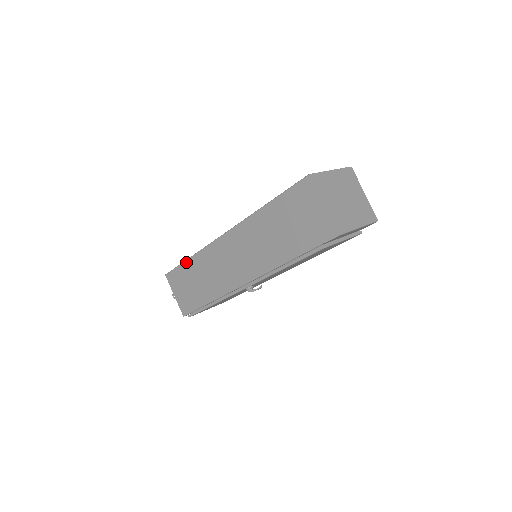
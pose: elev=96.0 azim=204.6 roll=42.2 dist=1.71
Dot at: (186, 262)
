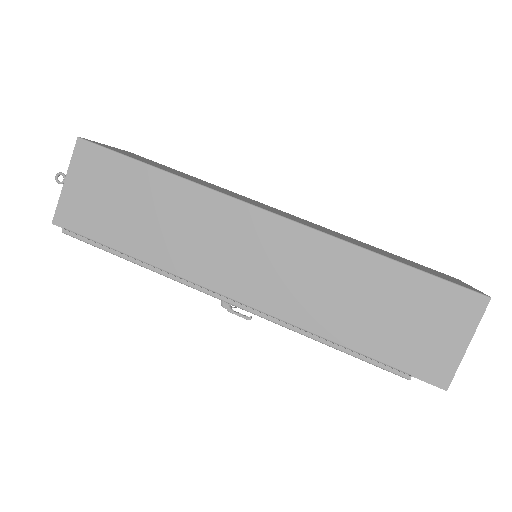
Dot at: (150, 169)
